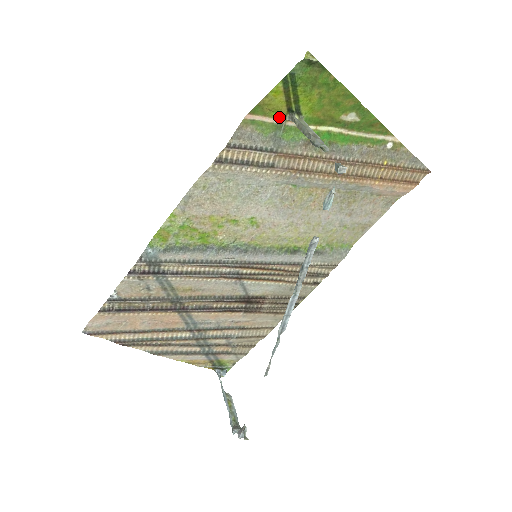
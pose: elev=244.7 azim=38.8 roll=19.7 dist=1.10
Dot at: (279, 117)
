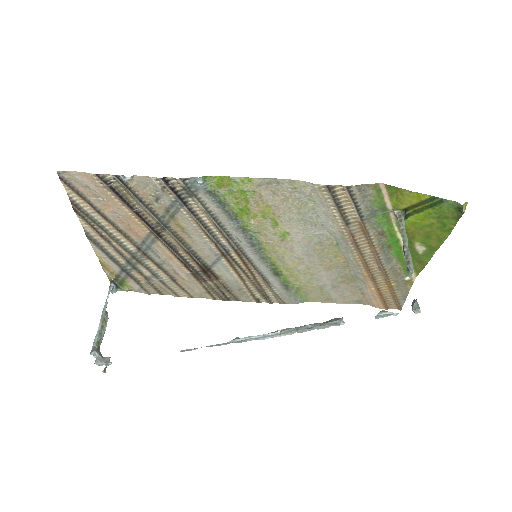
Dot at: (394, 205)
